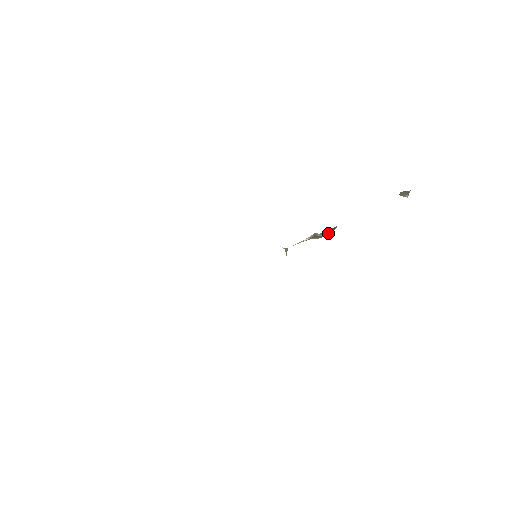
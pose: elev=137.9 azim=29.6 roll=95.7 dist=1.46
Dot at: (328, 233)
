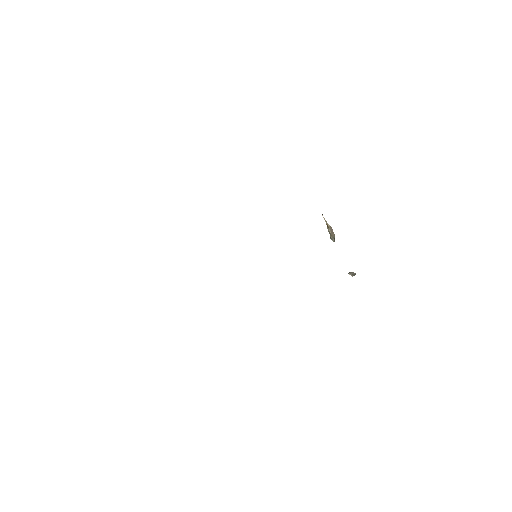
Dot at: occluded
